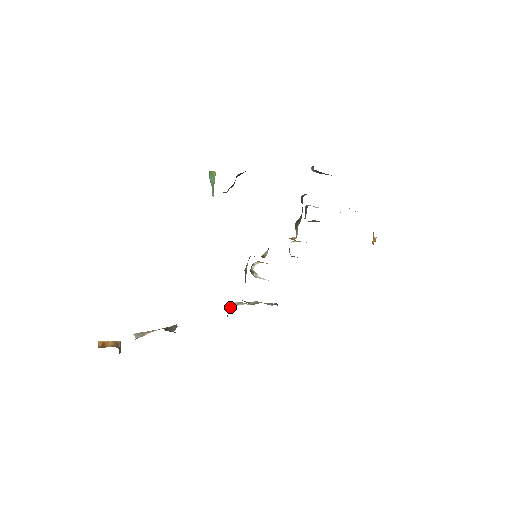
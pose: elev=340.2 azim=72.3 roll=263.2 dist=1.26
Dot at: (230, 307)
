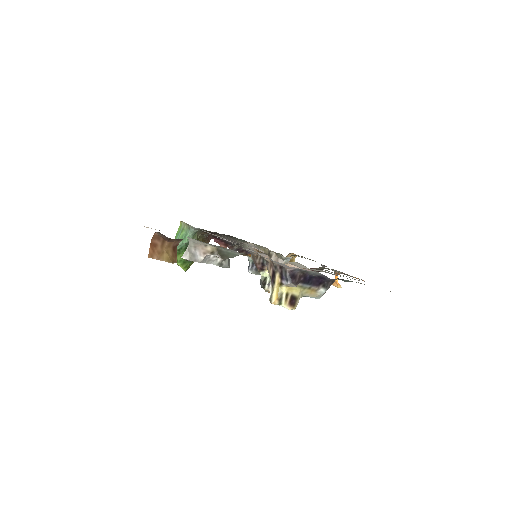
Dot at: (271, 286)
